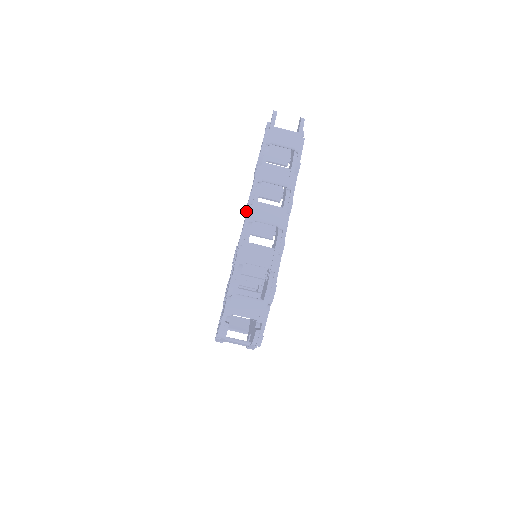
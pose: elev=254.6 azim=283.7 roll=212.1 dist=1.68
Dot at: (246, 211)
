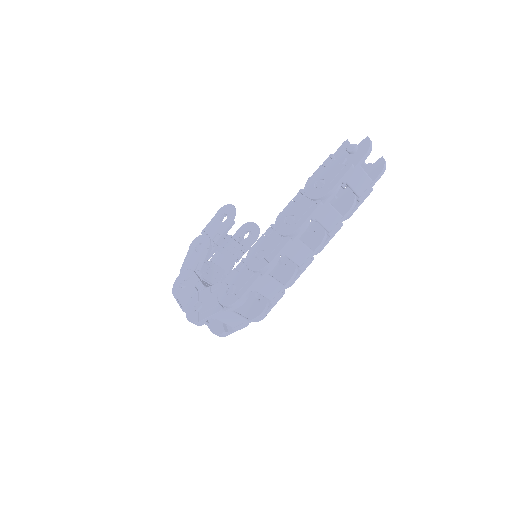
Dot at: (281, 235)
